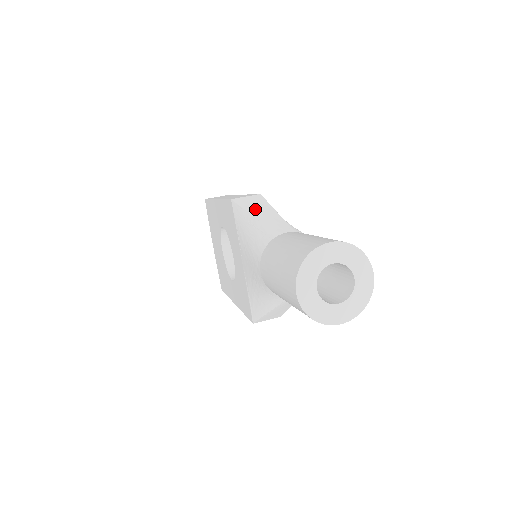
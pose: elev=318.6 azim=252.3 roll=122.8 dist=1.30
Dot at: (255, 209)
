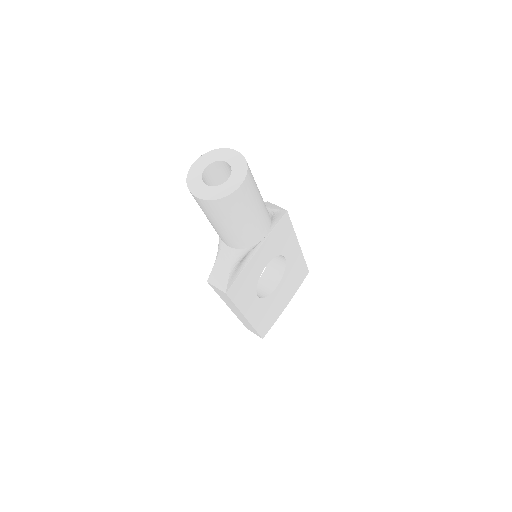
Dot at: (269, 204)
